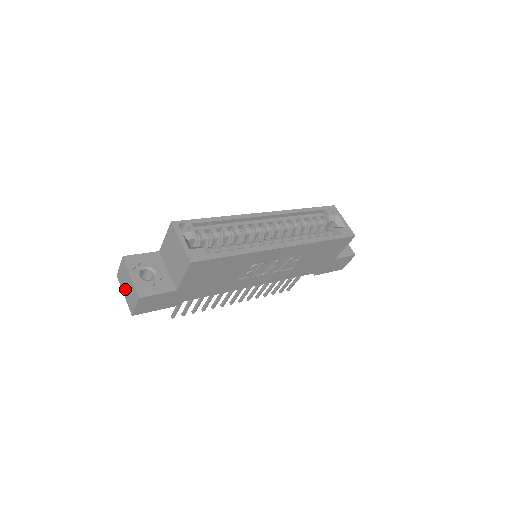
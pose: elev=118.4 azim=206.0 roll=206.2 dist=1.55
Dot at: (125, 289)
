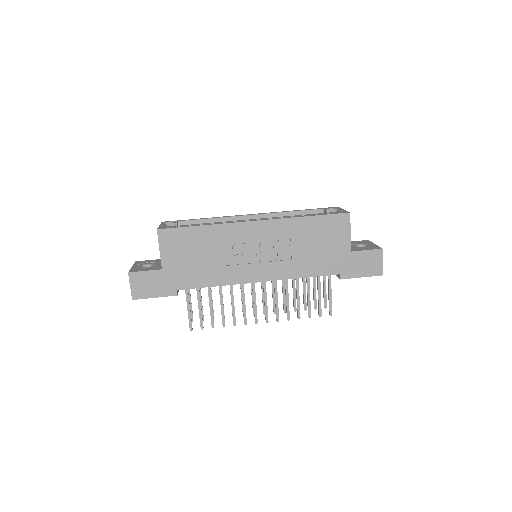
Dot at: occluded
